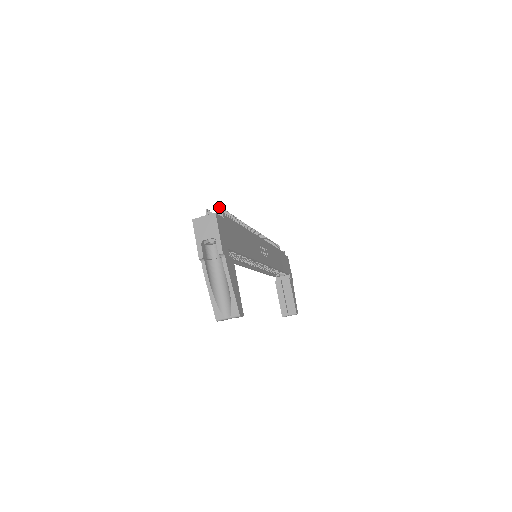
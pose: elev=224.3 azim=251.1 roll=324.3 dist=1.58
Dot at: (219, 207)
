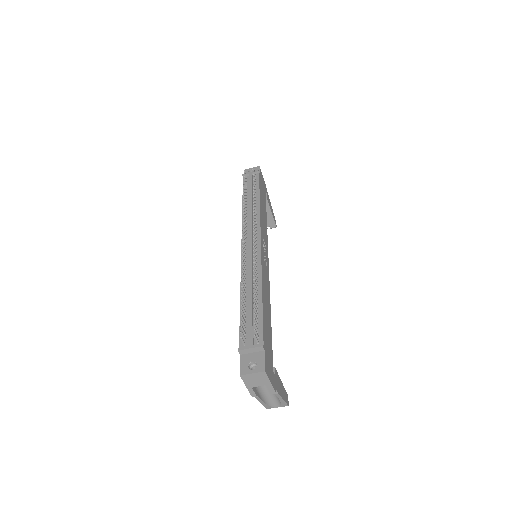
Dot at: (255, 336)
